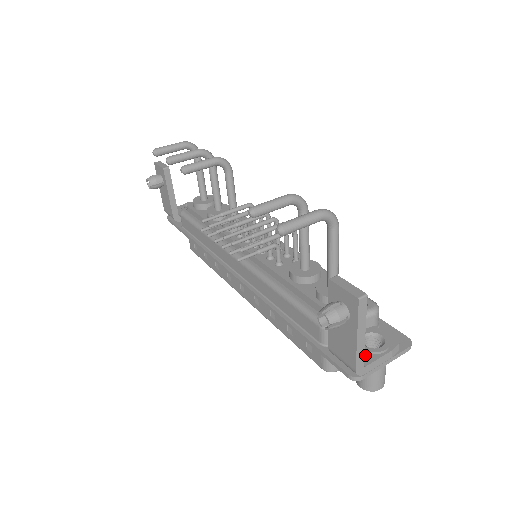
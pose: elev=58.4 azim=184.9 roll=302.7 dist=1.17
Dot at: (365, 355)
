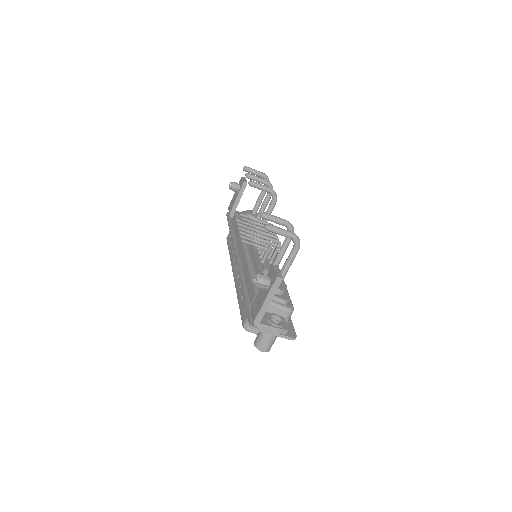
Dot at: (266, 321)
